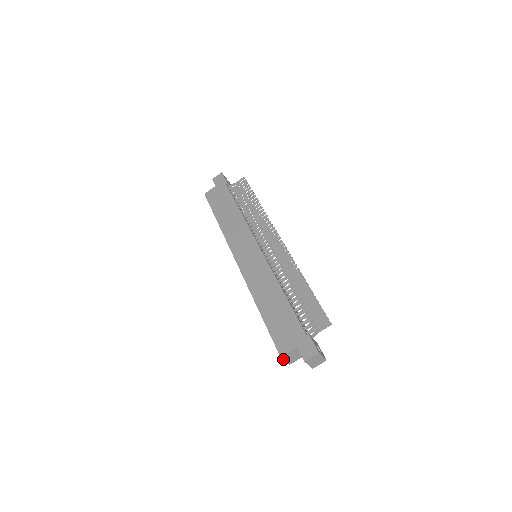
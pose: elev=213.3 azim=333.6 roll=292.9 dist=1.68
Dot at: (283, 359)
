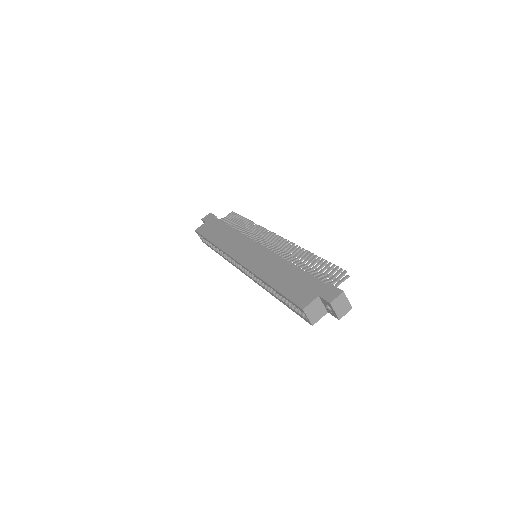
Dot at: (305, 313)
